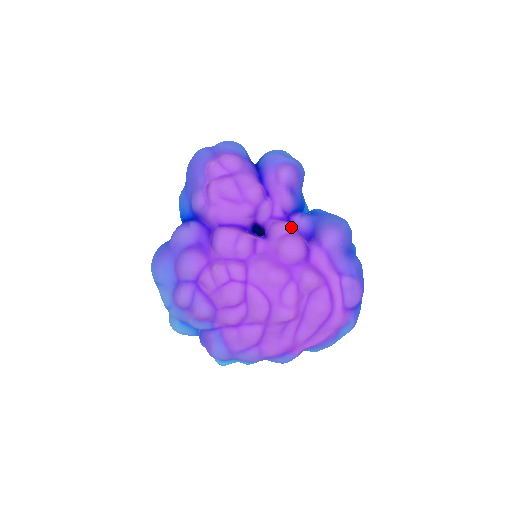
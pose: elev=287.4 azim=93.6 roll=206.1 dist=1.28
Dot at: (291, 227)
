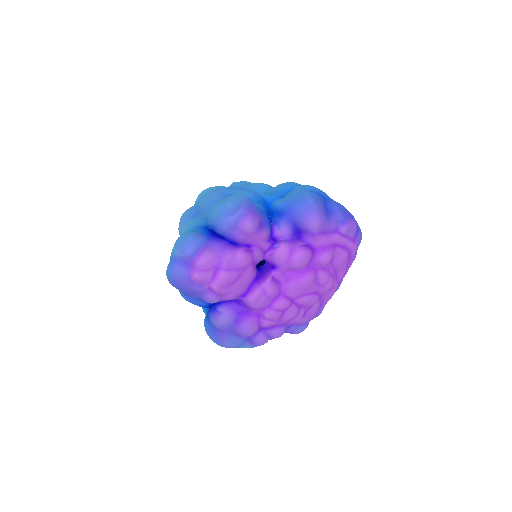
Dot at: (285, 247)
